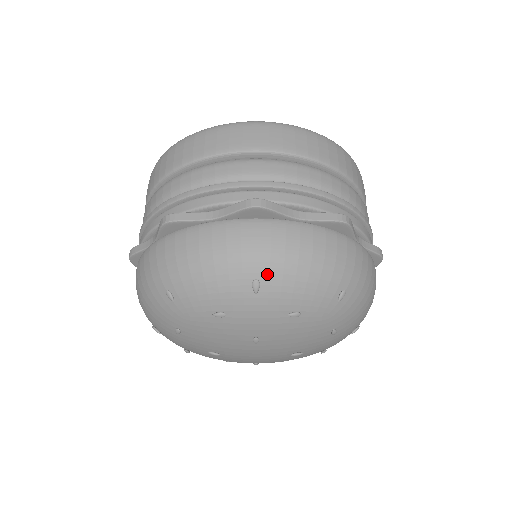
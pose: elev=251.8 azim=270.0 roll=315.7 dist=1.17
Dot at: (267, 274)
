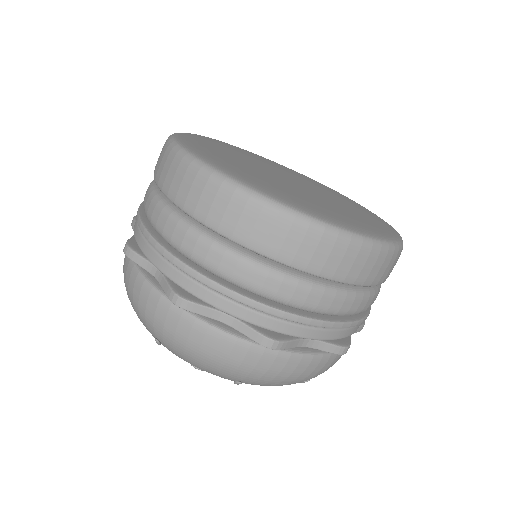
Dot at: (251, 382)
